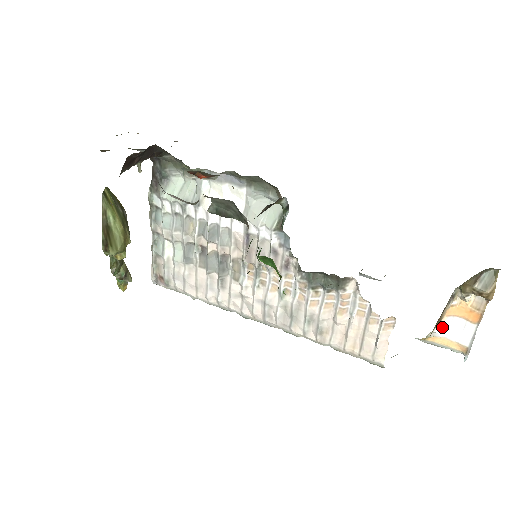
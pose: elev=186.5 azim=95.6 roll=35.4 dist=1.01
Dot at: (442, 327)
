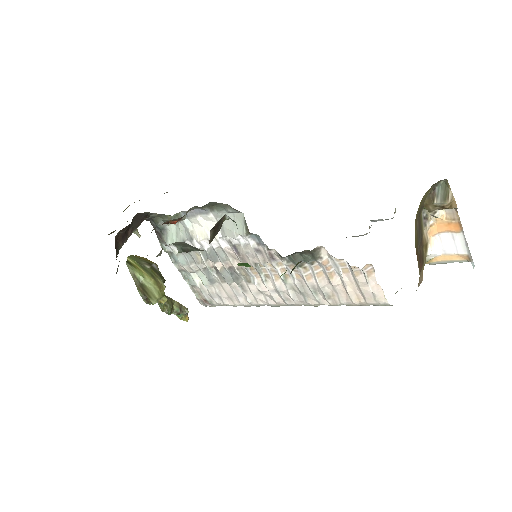
Dot at: (435, 247)
